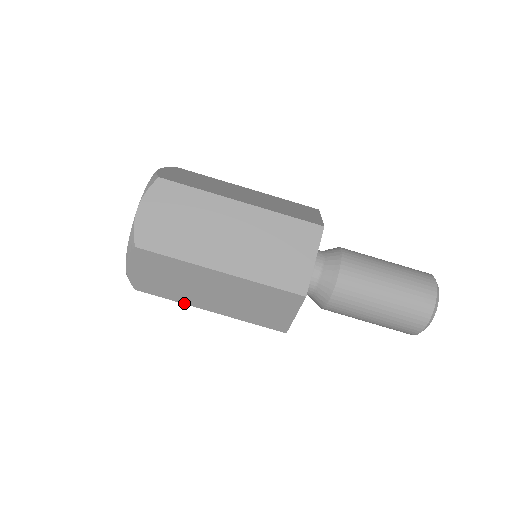
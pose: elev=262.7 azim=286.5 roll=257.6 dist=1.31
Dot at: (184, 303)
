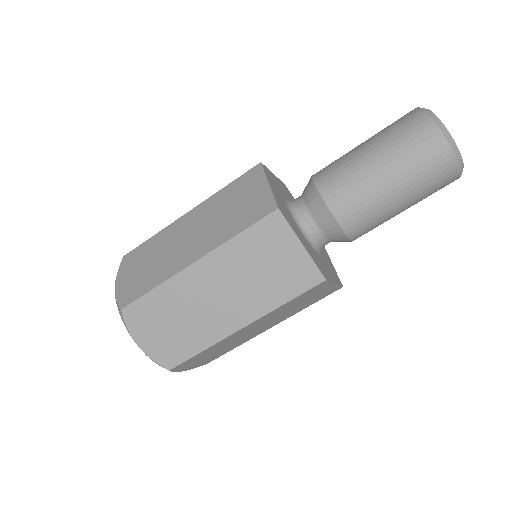
Dot at: (215, 342)
